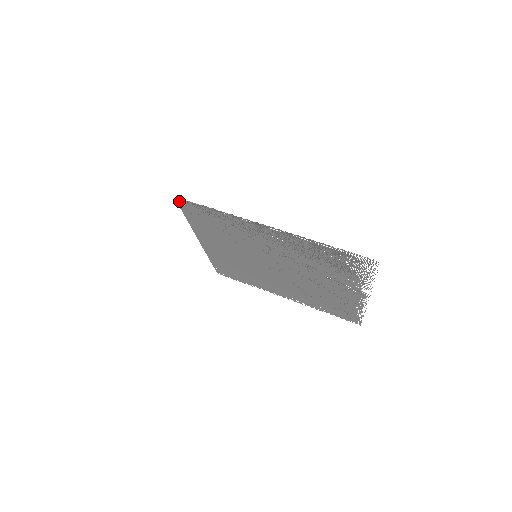
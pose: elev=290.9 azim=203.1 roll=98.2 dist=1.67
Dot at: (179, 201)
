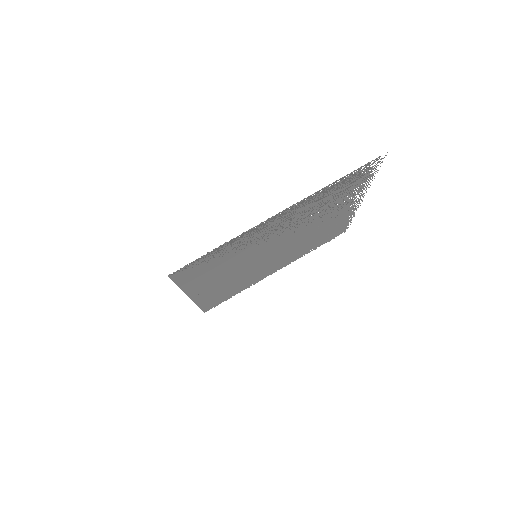
Dot at: (173, 275)
